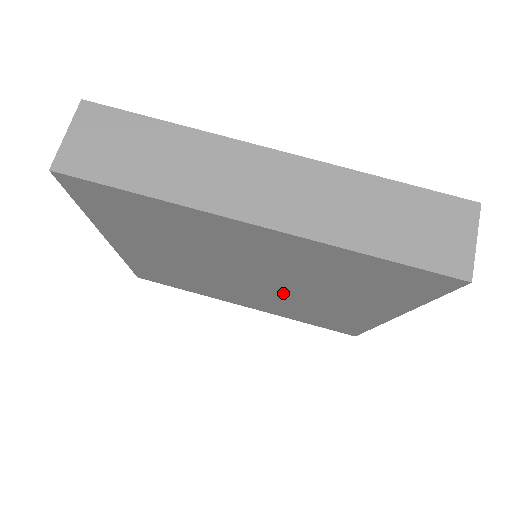
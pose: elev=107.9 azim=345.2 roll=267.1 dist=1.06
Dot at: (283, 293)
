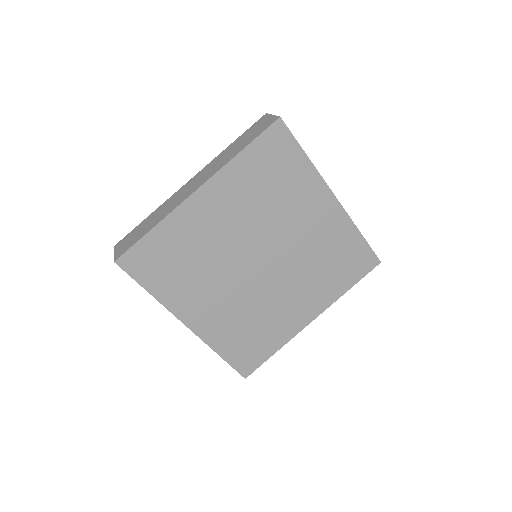
Dot at: (264, 287)
